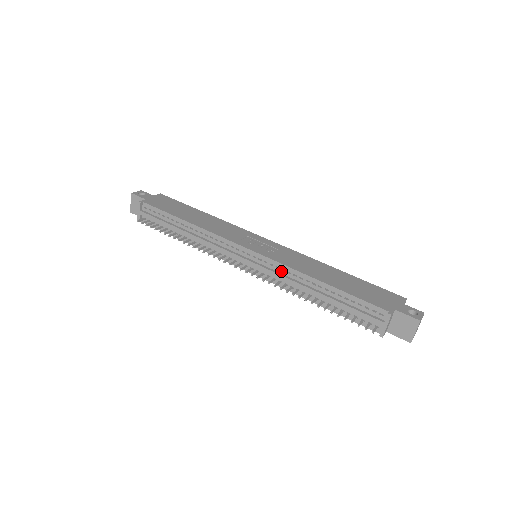
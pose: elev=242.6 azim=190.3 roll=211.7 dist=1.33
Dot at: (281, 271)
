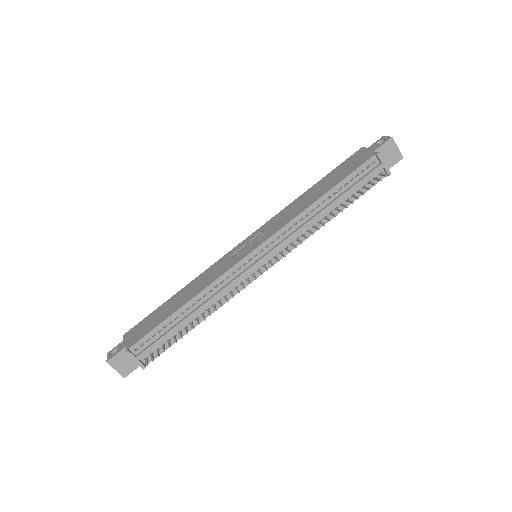
Dot at: (289, 232)
